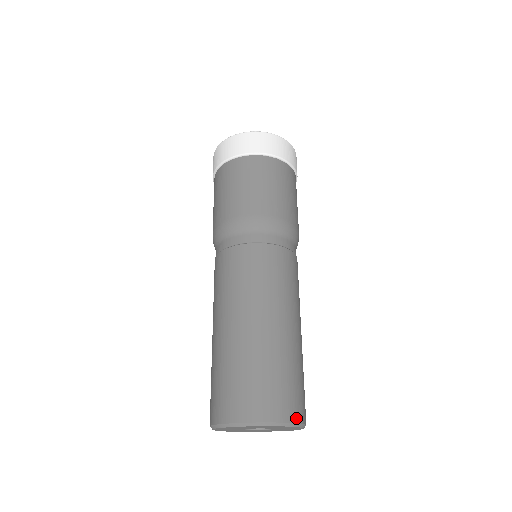
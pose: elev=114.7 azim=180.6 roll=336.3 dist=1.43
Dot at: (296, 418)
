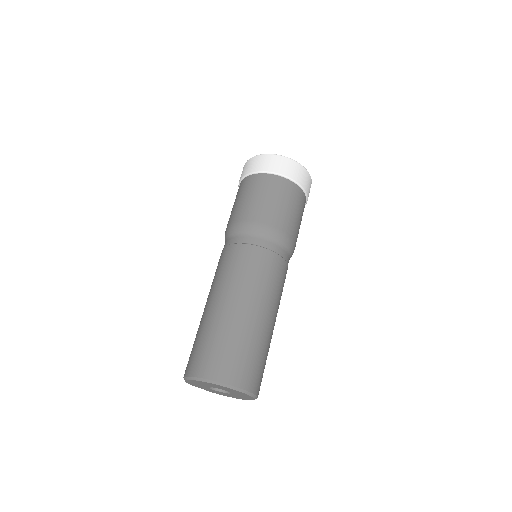
Dot at: occluded
